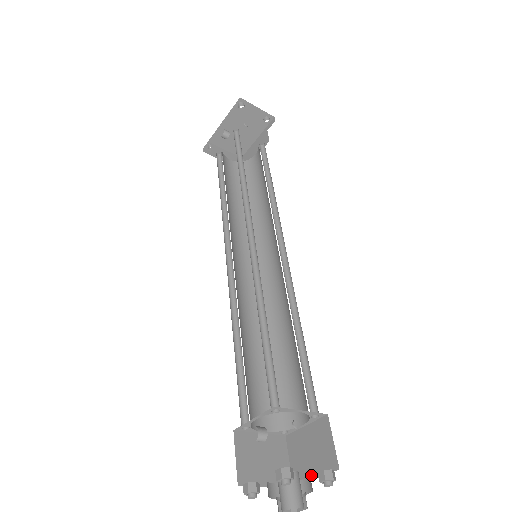
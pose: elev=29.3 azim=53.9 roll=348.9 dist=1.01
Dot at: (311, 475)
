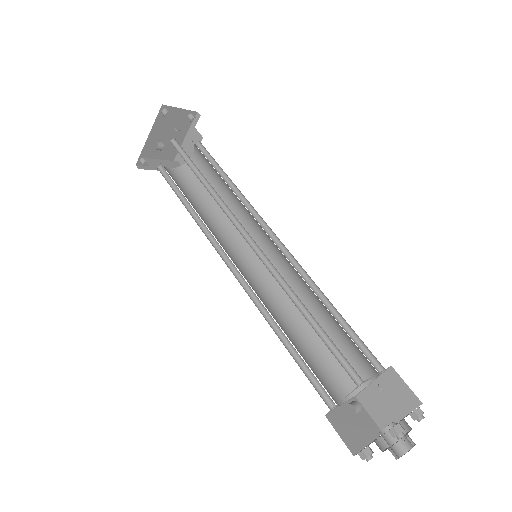
Dot at: (397, 418)
